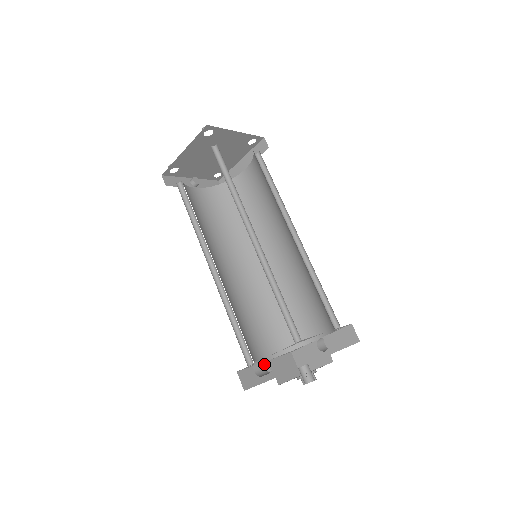
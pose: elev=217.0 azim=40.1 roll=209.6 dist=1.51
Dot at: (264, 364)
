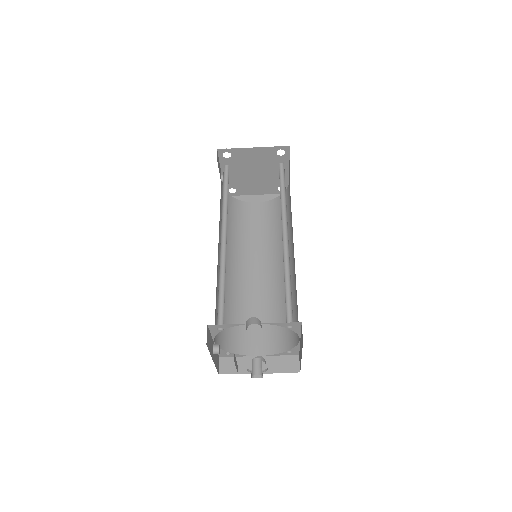
Dot at: (213, 343)
